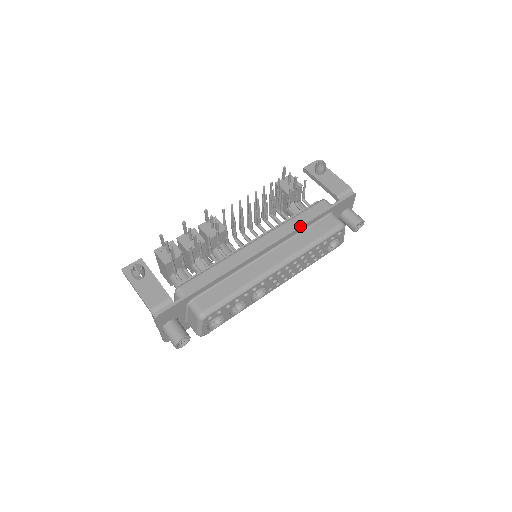
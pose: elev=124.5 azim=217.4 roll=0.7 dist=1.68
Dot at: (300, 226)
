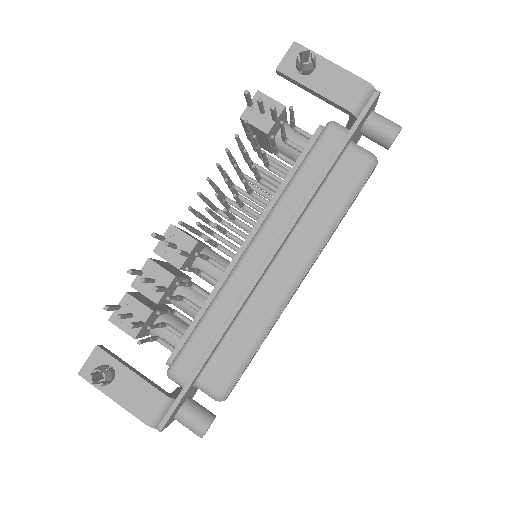
Dot at: (309, 198)
